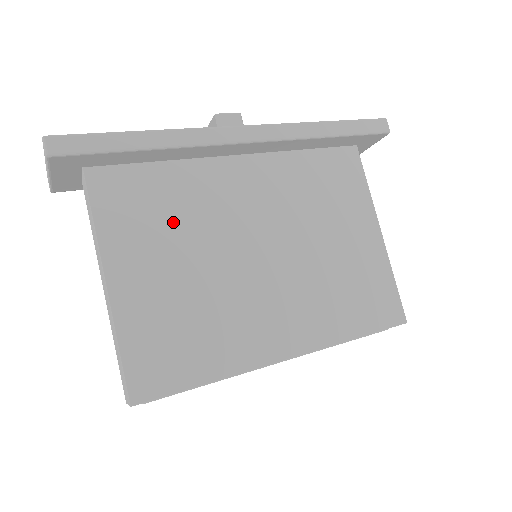
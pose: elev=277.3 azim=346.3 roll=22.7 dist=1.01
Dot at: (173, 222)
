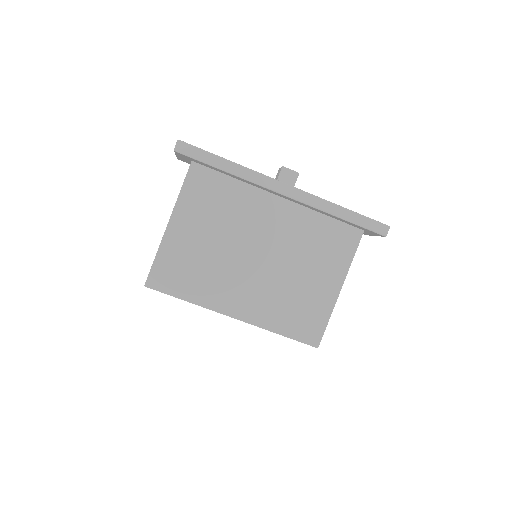
Dot at: (219, 213)
